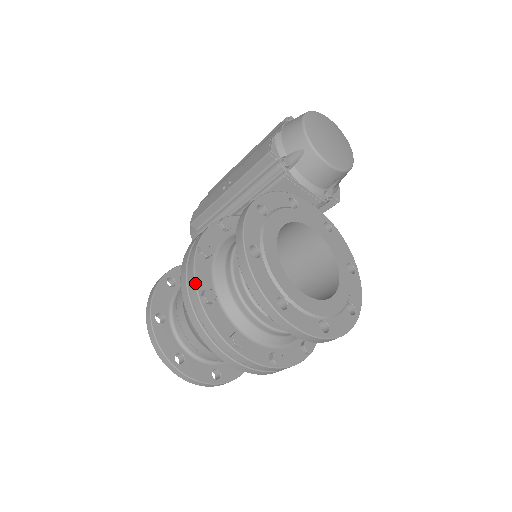
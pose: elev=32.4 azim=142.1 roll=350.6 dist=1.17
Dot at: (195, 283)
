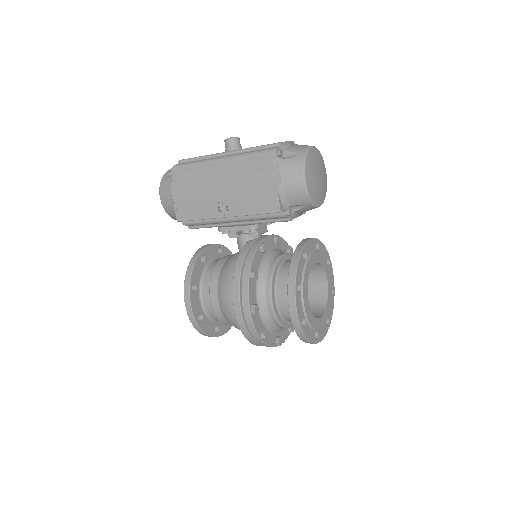
Dot at: (257, 334)
